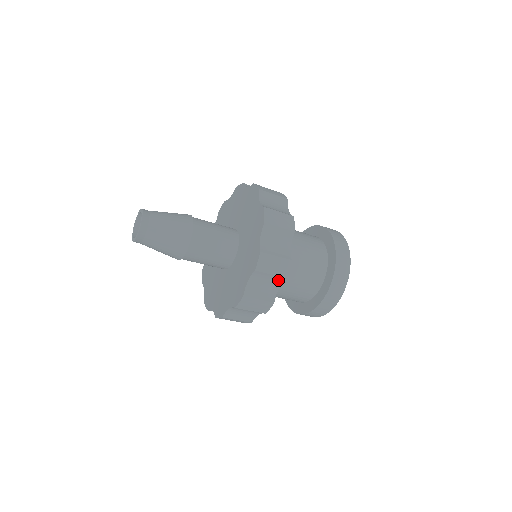
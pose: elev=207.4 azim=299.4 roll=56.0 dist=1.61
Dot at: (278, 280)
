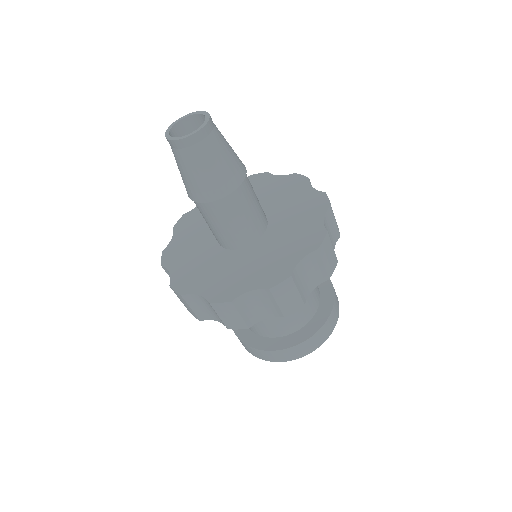
Dot at: (335, 236)
